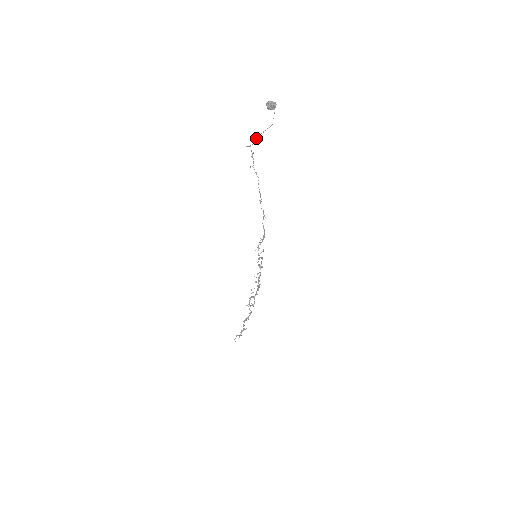
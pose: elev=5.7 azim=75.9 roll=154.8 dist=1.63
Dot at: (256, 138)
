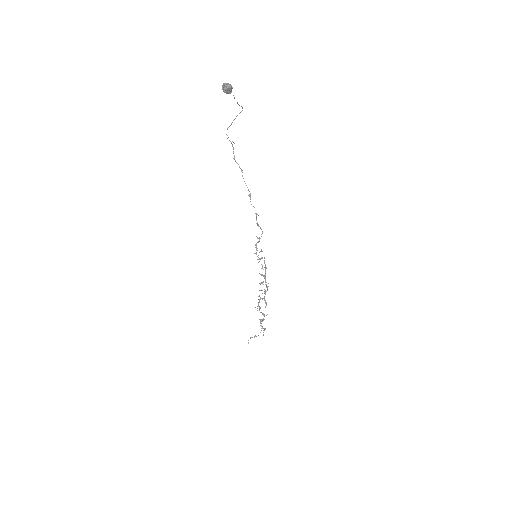
Dot at: occluded
